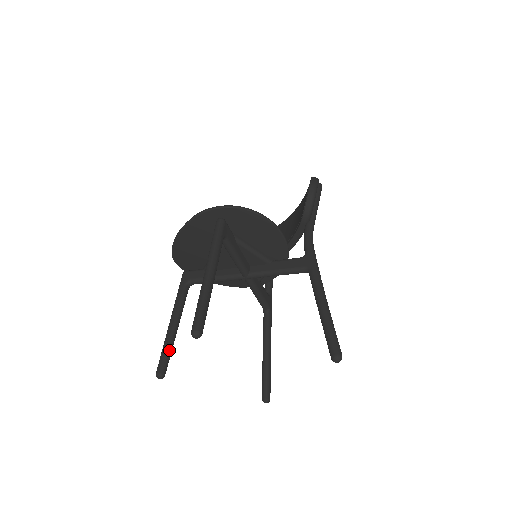
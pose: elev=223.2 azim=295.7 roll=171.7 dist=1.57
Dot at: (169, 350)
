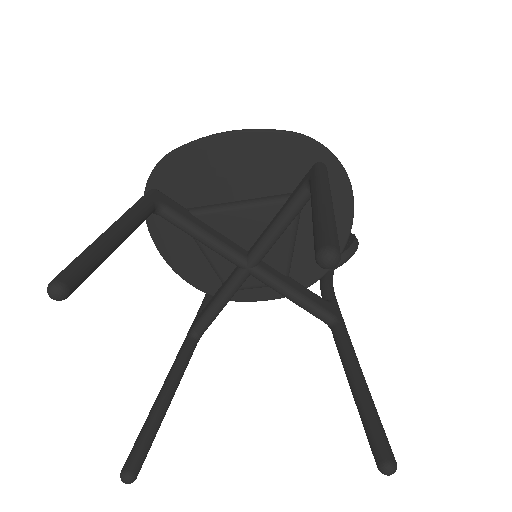
Dot at: (97, 263)
